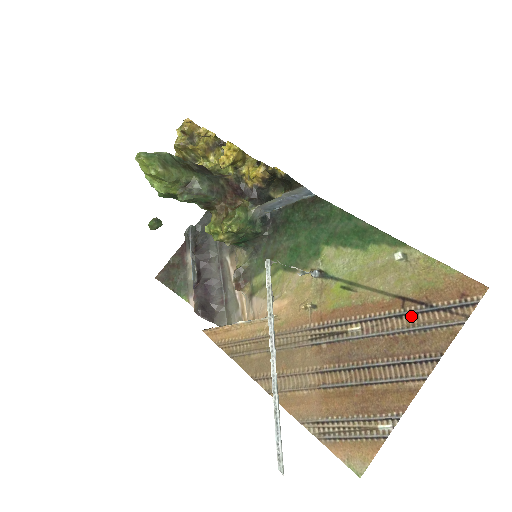
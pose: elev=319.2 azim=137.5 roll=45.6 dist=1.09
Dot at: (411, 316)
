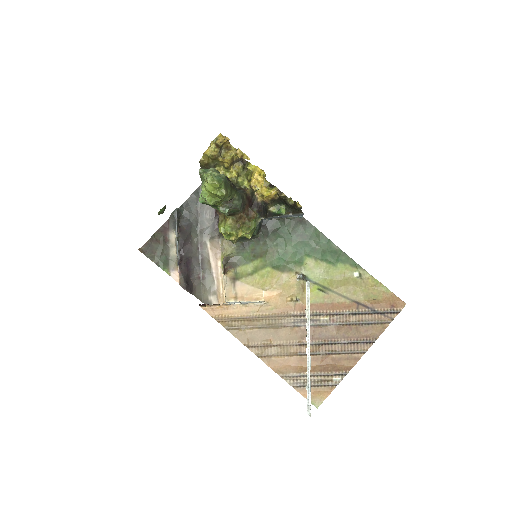
Dot at: (362, 315)
